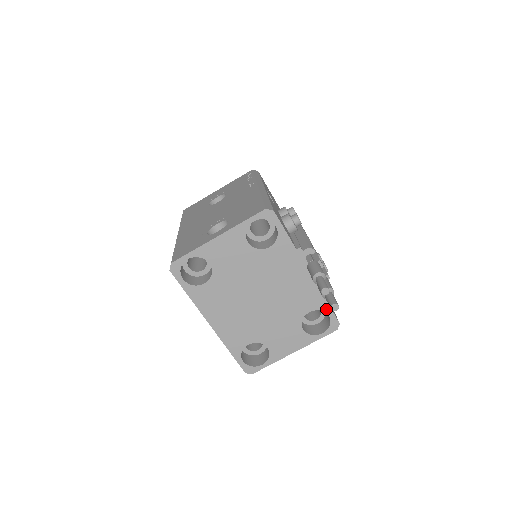
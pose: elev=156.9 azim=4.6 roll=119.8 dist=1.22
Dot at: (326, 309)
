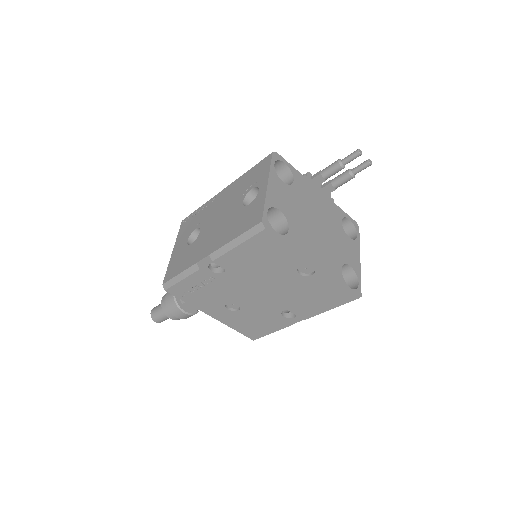
Dot at: (345, 215)
